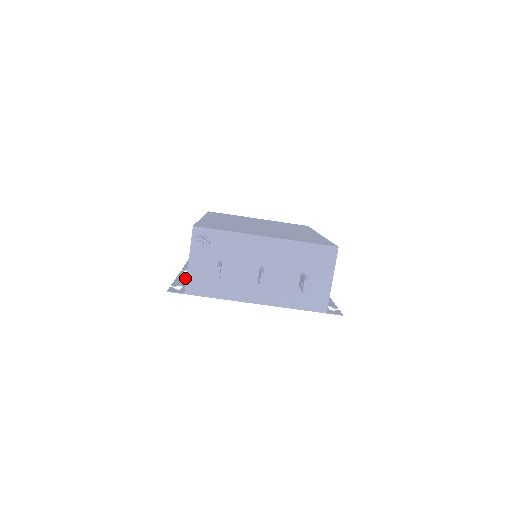
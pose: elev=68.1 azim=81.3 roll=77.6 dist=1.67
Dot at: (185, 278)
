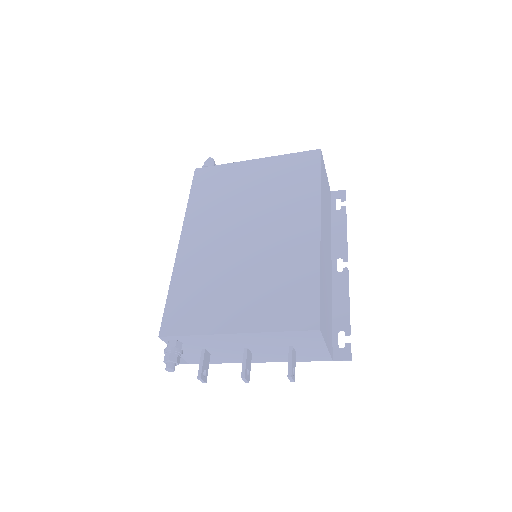
Dot at: occluded
